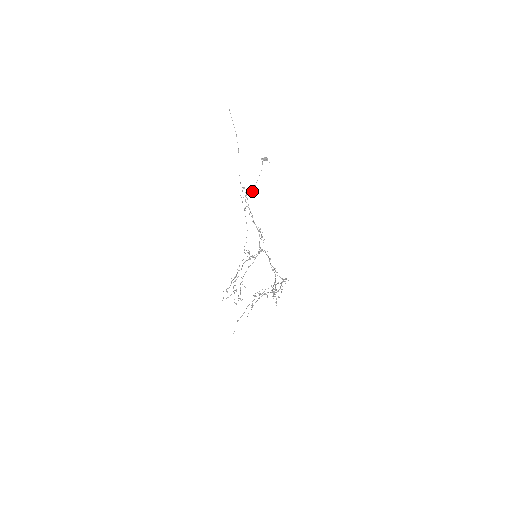
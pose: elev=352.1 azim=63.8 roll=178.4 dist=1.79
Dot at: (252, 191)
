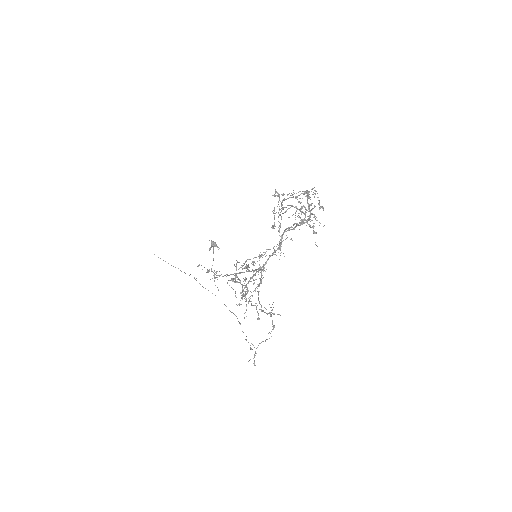
Dot at: (213, 260)
